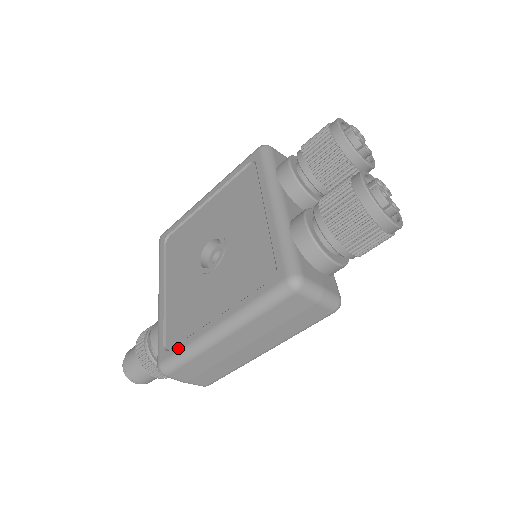
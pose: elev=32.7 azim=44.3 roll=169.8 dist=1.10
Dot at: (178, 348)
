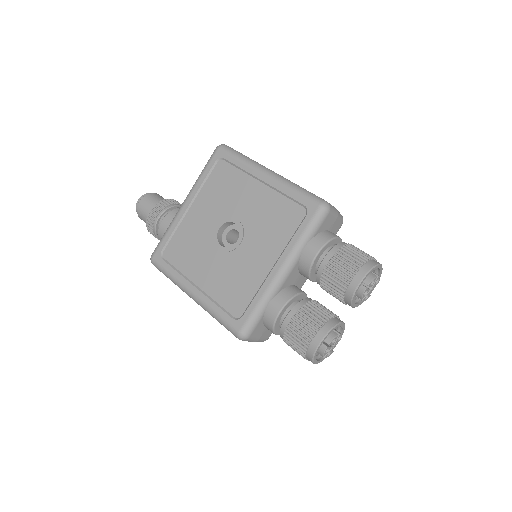
Dot at: (167, 268)
